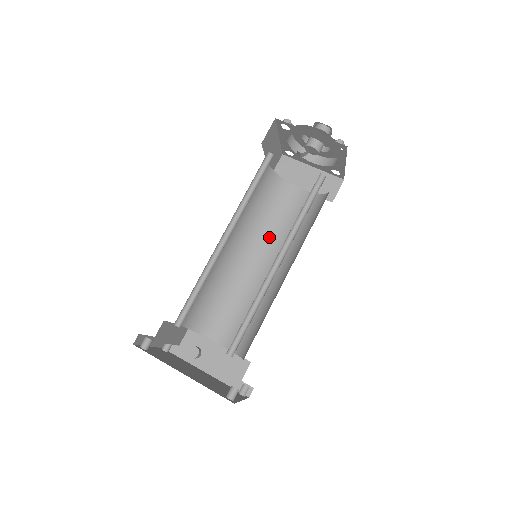
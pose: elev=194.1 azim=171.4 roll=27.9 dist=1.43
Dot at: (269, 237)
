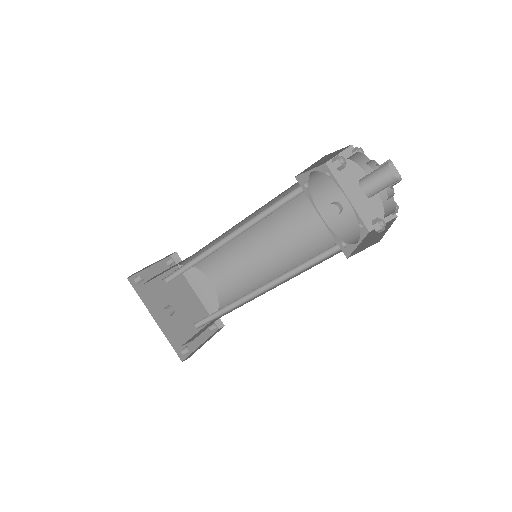
Dot at: (290, 226)
